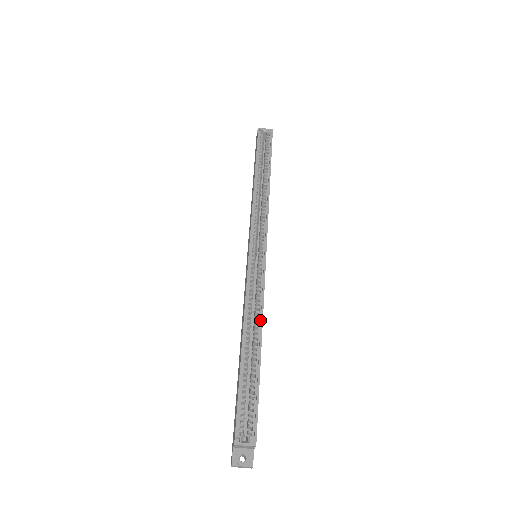
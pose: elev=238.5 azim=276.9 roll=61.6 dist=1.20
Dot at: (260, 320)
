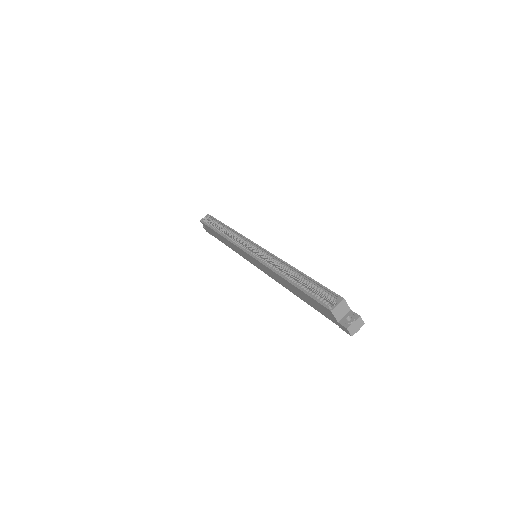
Dot at: (285, 264)
